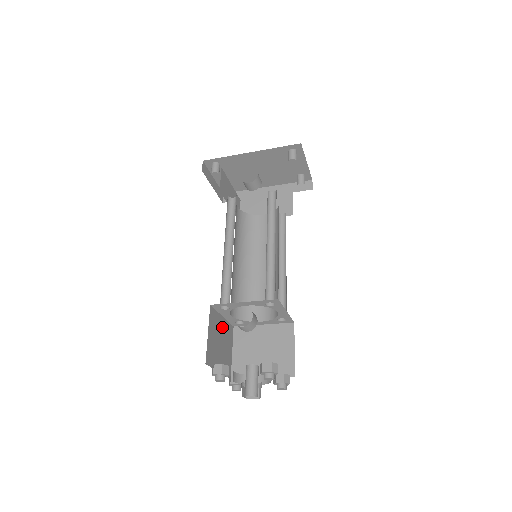
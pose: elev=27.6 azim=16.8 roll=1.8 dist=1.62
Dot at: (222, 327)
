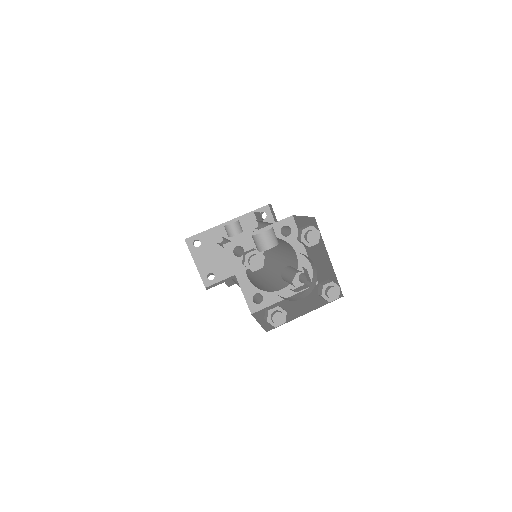
Dot at: occluded
